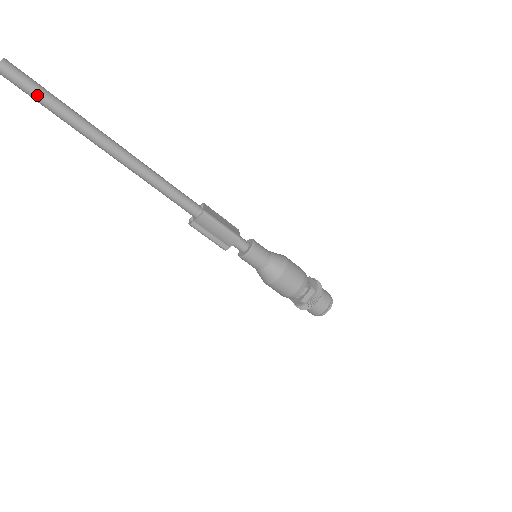
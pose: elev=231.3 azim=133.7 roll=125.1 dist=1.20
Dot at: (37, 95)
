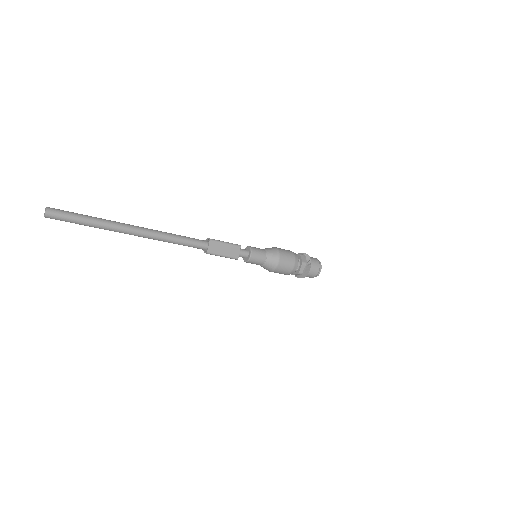
Dot at: (75, 223)
